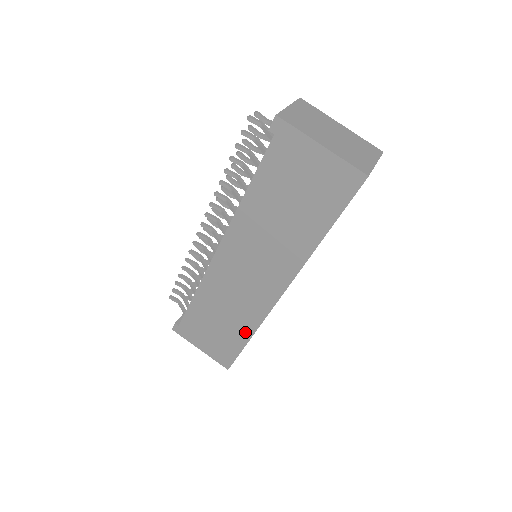
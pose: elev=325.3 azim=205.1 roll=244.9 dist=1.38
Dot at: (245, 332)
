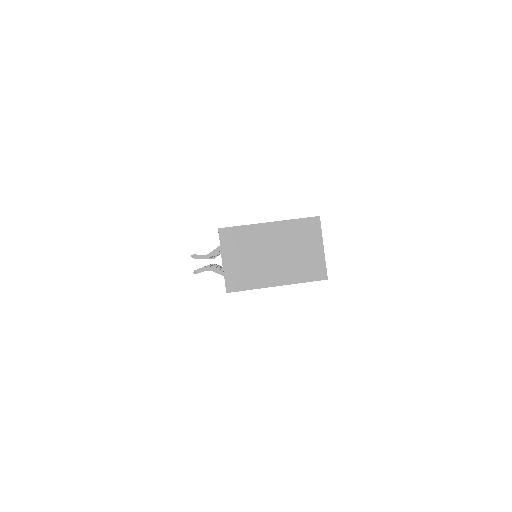
Dot at: occluded
